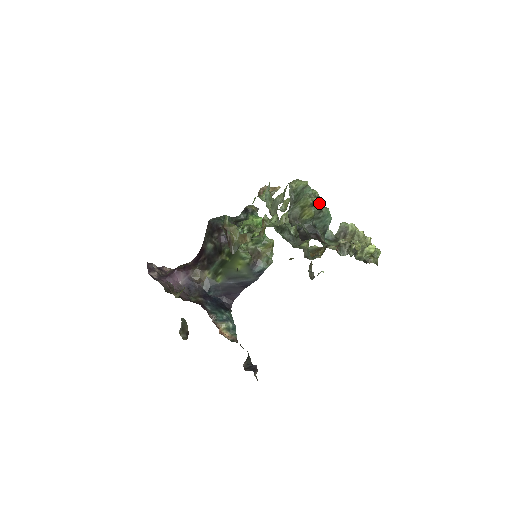
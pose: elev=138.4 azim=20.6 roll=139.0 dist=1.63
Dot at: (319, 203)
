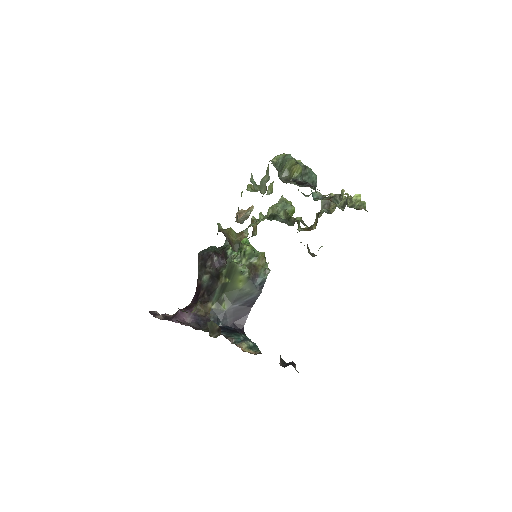
Dot at: (302, 163)
